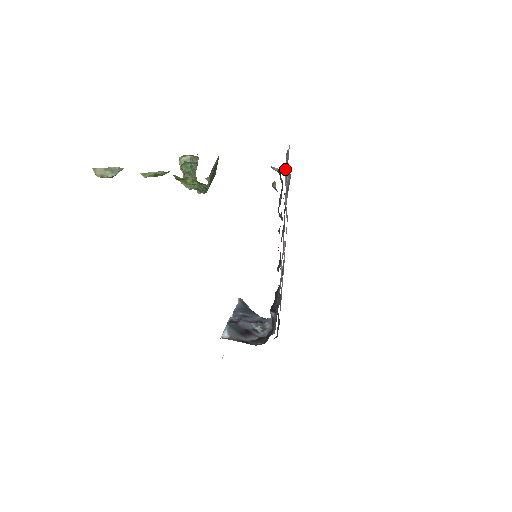
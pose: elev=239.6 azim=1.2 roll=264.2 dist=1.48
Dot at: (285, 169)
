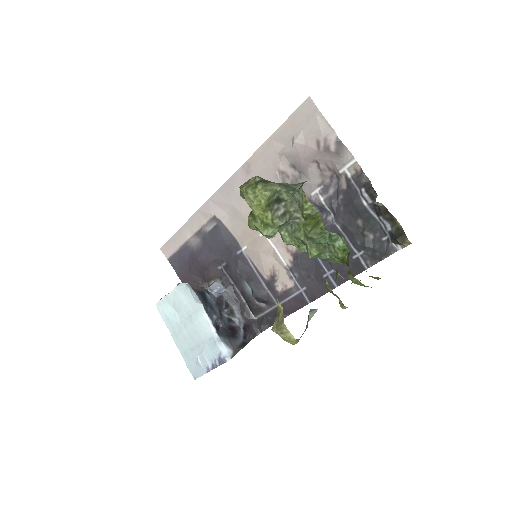
Dot at: (302, 144)
